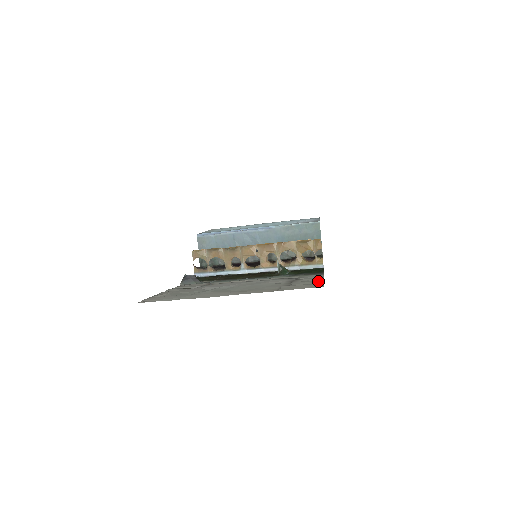
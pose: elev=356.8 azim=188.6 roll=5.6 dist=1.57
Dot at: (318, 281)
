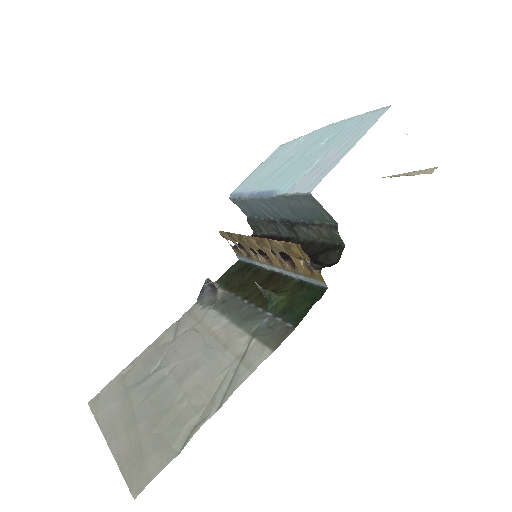
Dot at: (193, 428)
